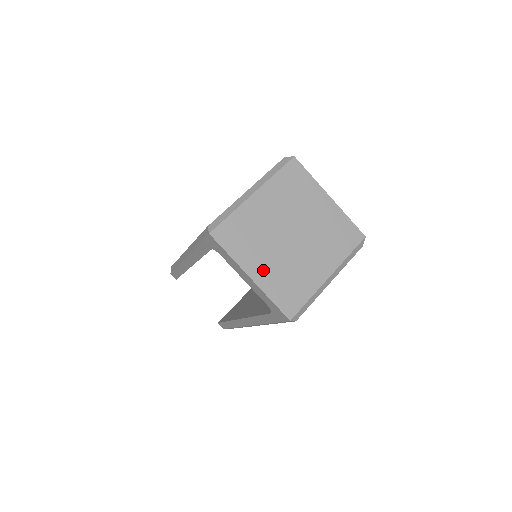
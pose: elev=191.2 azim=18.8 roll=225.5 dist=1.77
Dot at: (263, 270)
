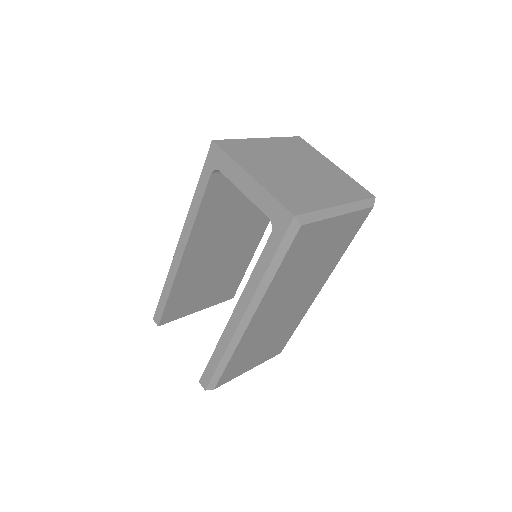
Dot at: (265, 176)
